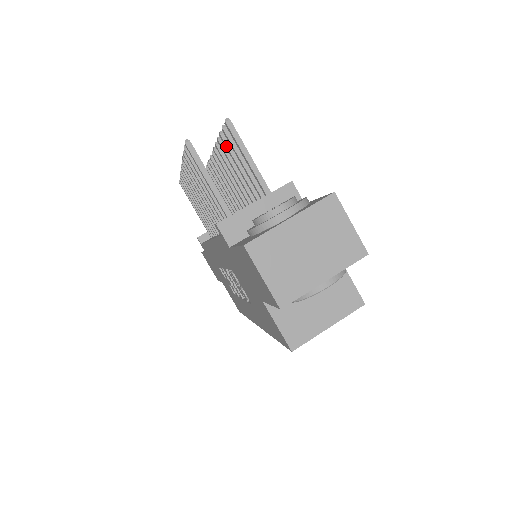
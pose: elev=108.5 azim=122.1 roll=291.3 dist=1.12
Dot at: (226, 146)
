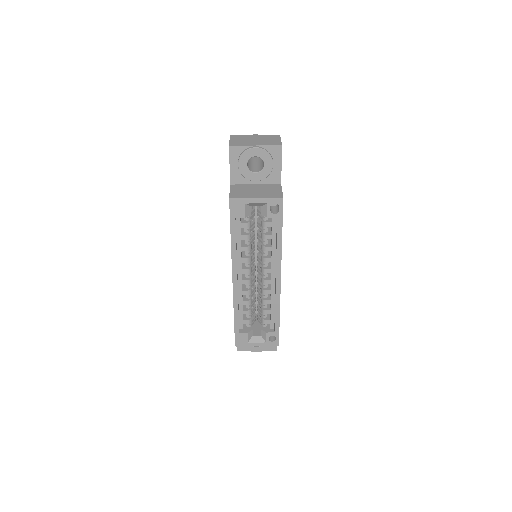
Dot at: occluded
